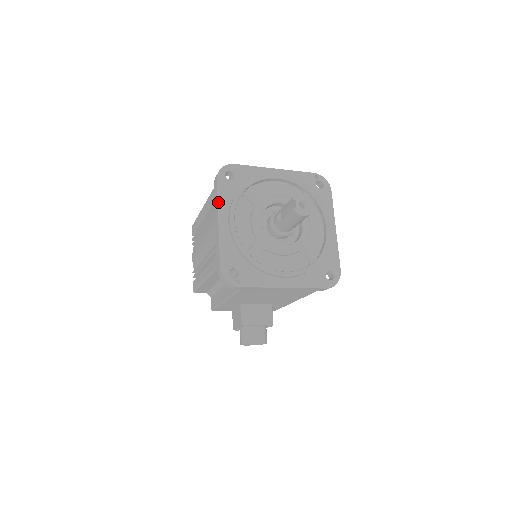
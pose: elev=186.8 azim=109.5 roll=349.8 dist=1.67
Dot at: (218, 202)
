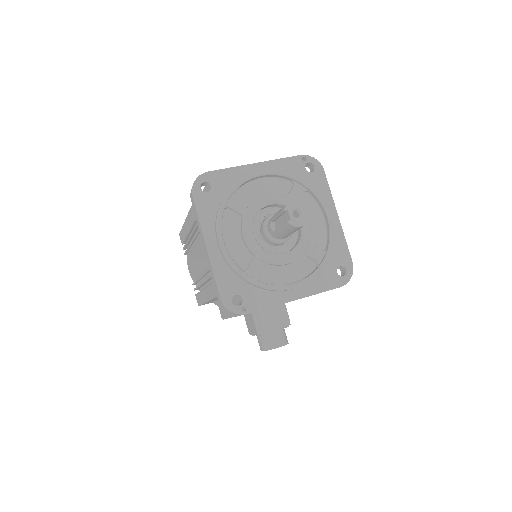
Dot at: (200, 223)
